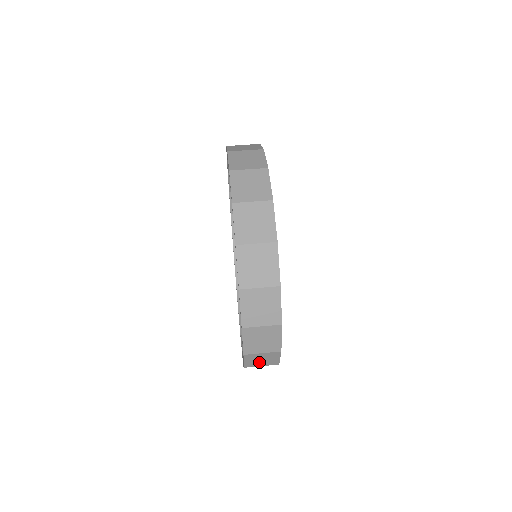
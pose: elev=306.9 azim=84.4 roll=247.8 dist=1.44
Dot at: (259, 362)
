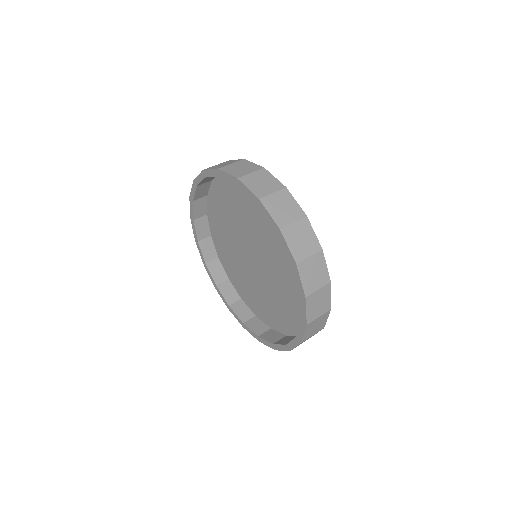
Dot at: (302, 247)
